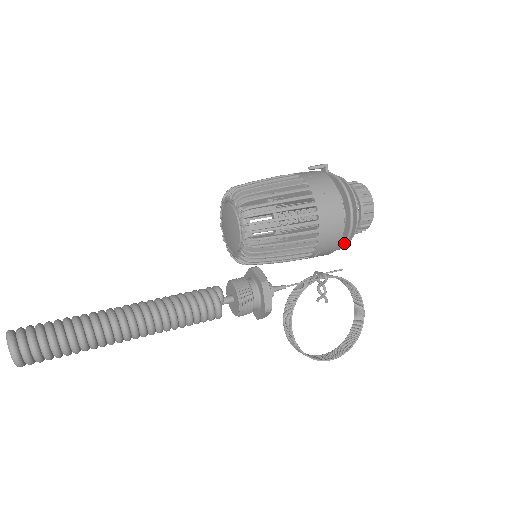
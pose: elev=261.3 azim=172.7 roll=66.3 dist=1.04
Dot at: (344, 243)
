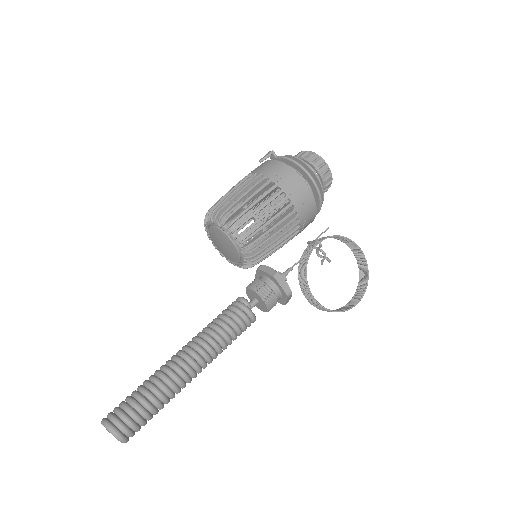
Dot at: (319, 207)
